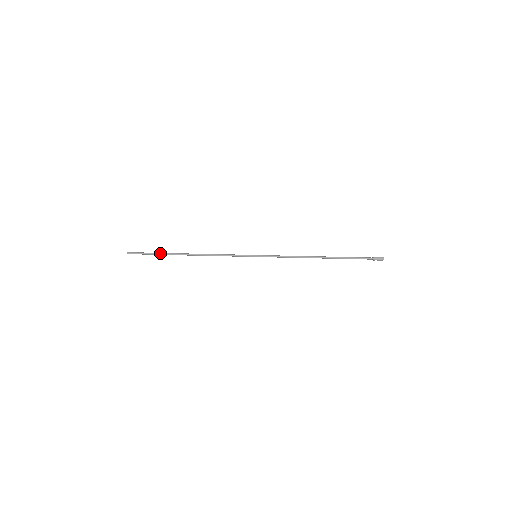
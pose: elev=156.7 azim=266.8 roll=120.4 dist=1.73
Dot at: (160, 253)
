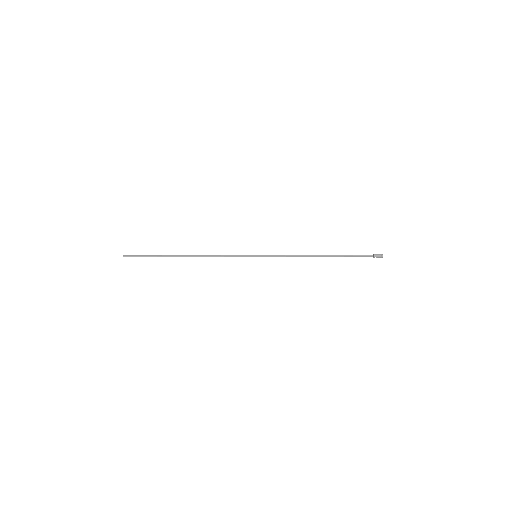
Dot at: (157, 255)
